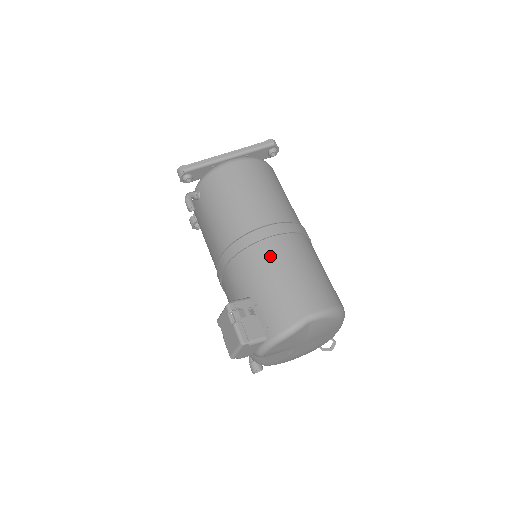
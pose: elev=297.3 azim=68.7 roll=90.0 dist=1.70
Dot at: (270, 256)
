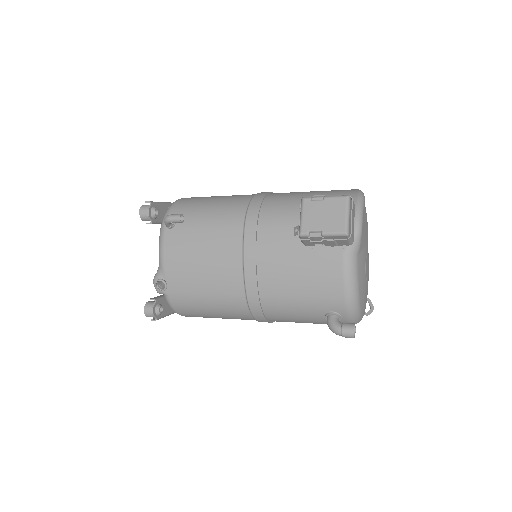
Dot at: occluded
